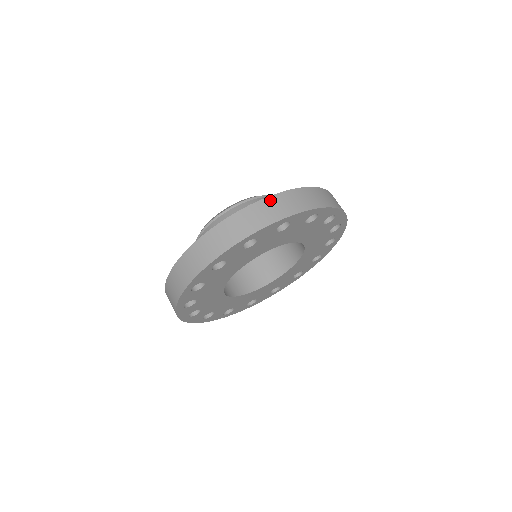
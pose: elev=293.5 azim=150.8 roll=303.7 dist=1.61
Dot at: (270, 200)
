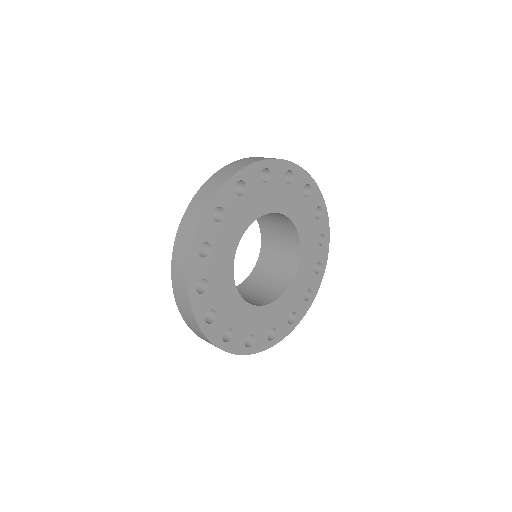
Dot at: occluded
